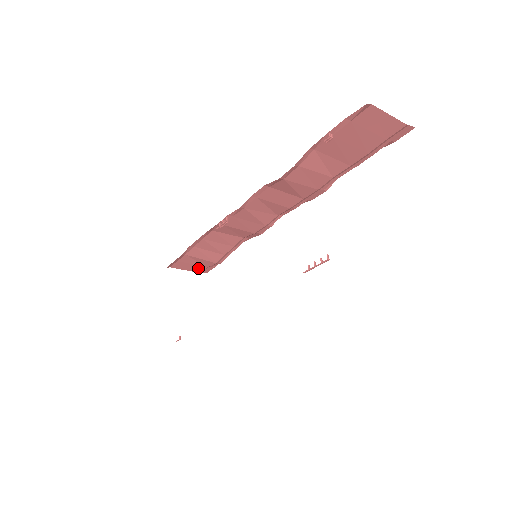
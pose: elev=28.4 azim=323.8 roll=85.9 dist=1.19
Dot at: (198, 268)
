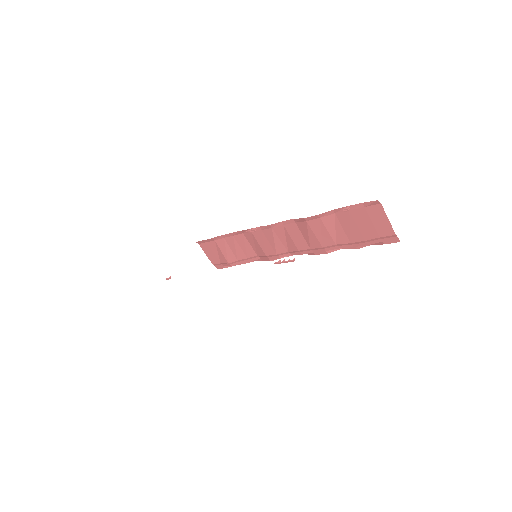
Dot at: (215, 259)
